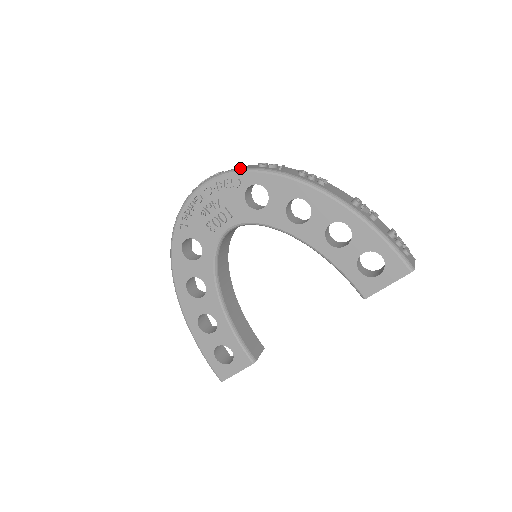
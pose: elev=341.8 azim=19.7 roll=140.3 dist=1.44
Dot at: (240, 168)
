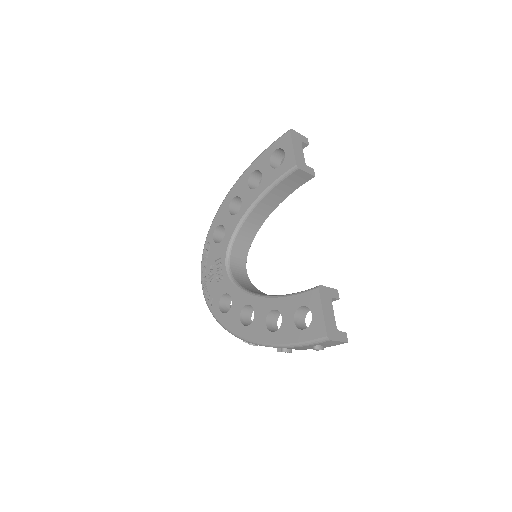
Dot at: occluded
